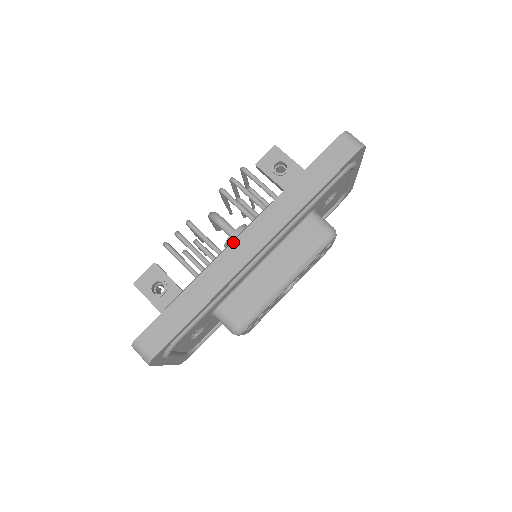
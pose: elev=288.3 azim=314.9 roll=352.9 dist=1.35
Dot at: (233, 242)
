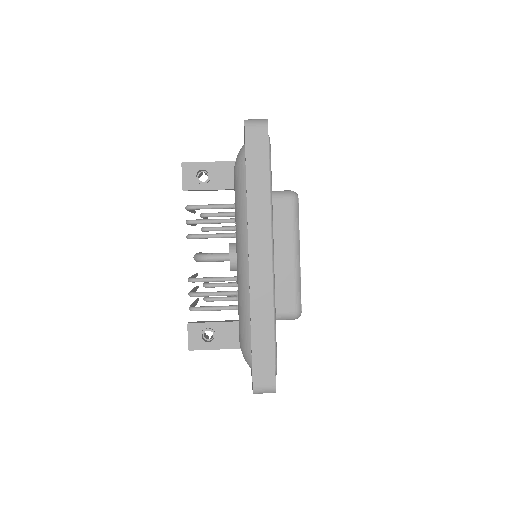
Dot at: (249, 271)
